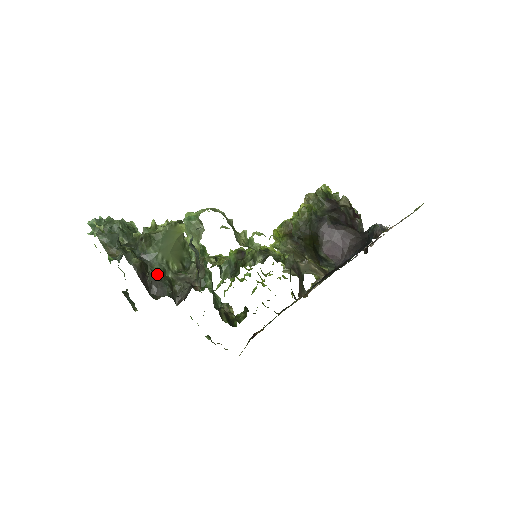
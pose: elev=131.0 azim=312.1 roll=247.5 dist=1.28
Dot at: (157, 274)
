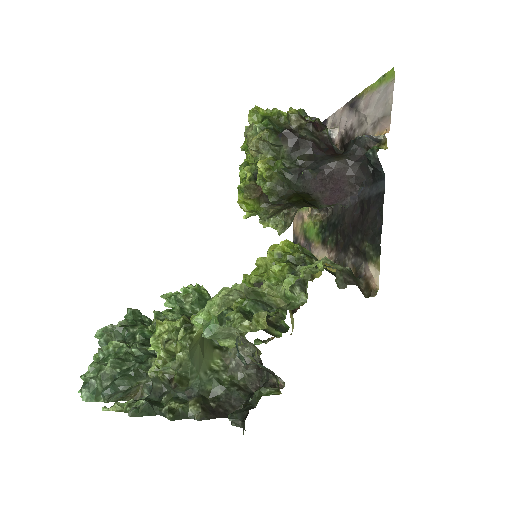
Dot at: (241, 416)
